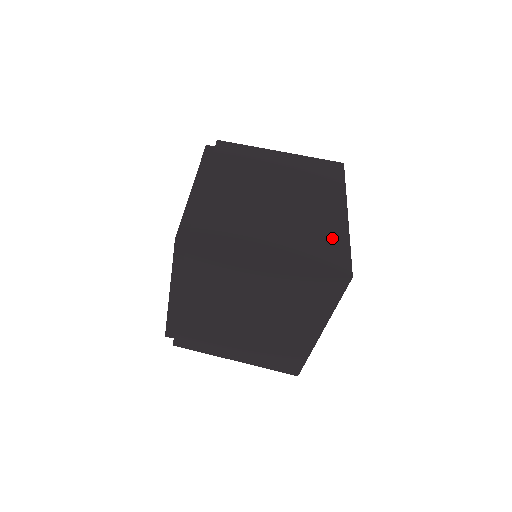
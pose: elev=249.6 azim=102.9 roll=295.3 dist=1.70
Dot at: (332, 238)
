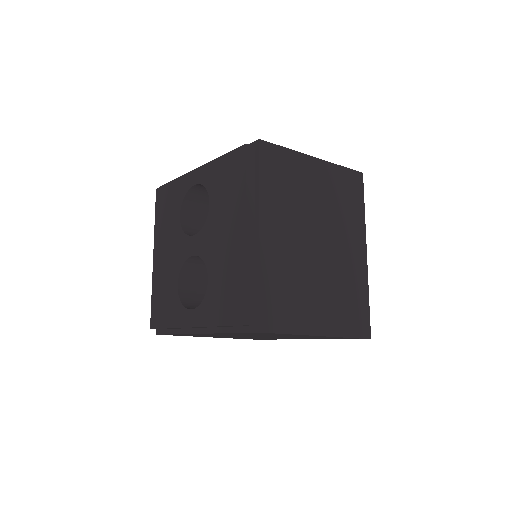
Dot at: (358, 294)
